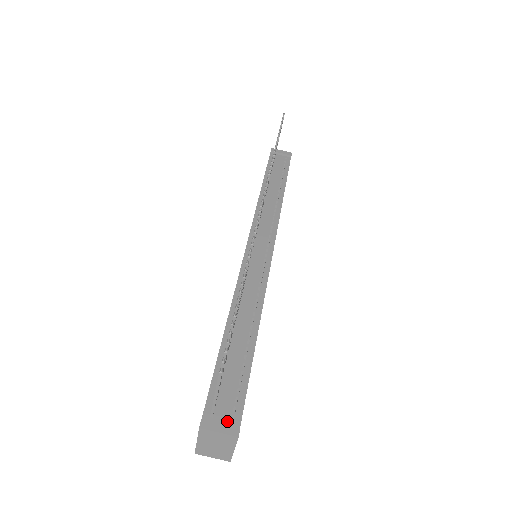
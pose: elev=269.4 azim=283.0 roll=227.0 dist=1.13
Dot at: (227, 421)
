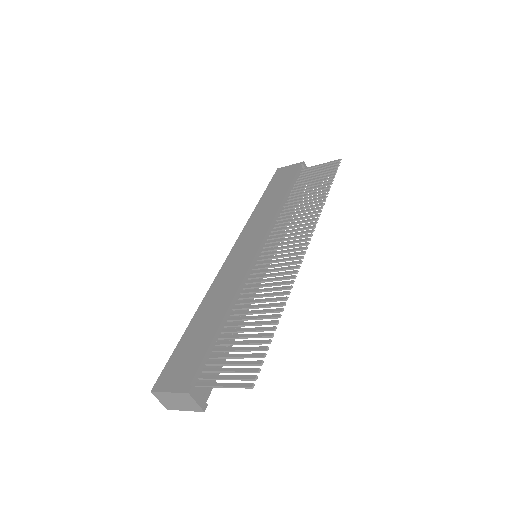
Dot at: (202, 395)
